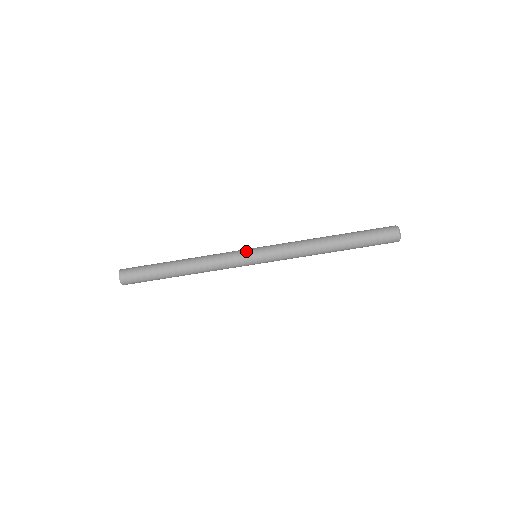
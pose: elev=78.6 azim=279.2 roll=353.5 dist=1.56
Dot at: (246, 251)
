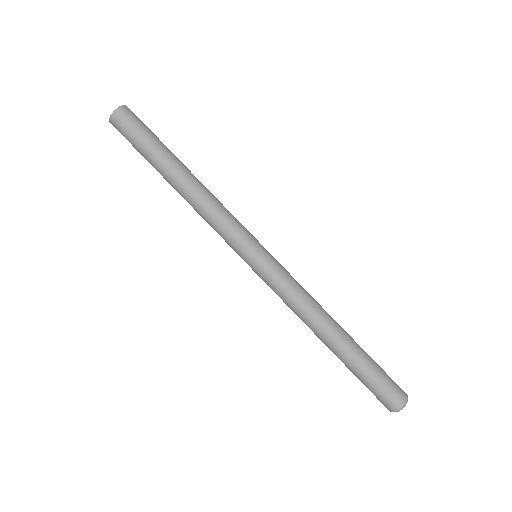
Dot at: (248, 245)
